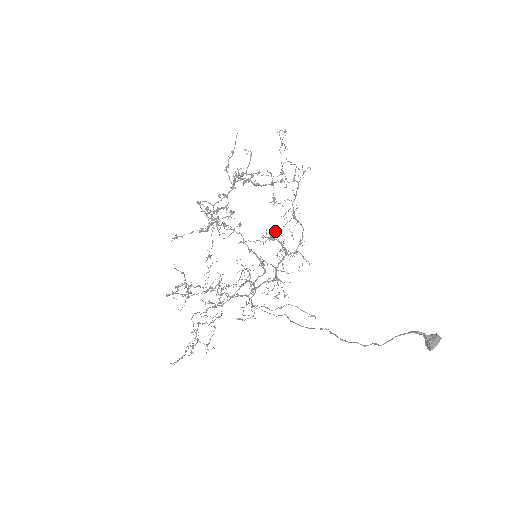
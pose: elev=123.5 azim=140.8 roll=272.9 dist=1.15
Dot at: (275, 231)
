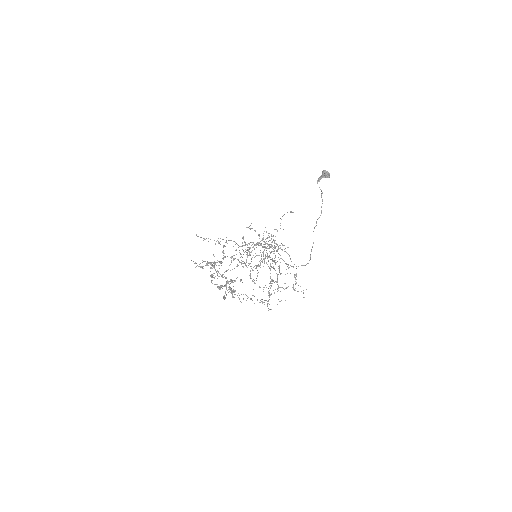
Dot at: occluded
